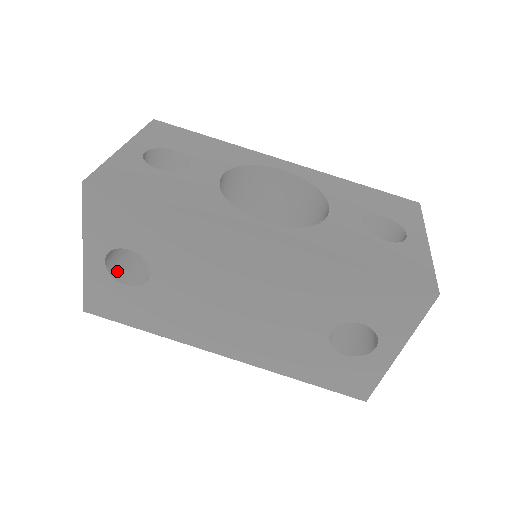
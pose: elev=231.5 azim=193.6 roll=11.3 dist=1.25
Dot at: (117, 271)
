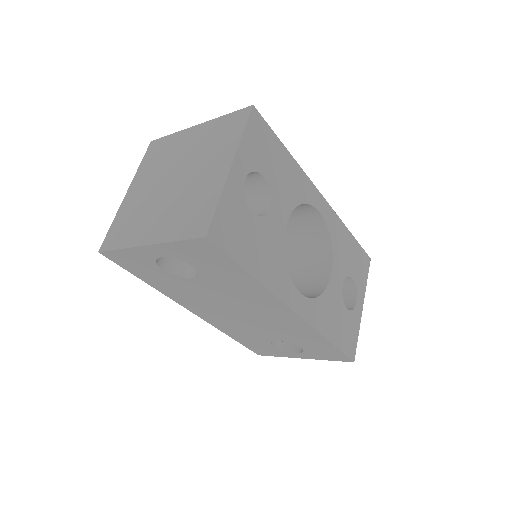
Dot at: occluded
